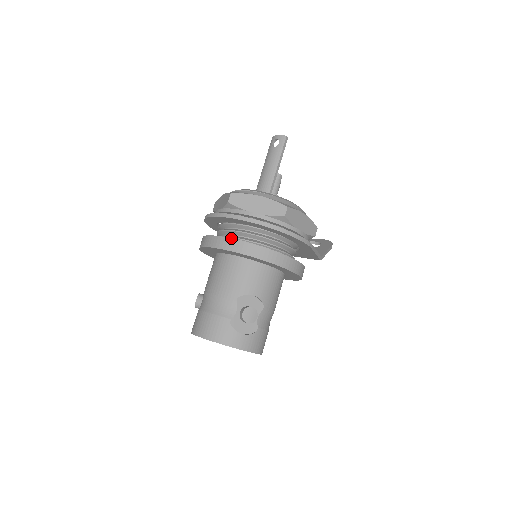
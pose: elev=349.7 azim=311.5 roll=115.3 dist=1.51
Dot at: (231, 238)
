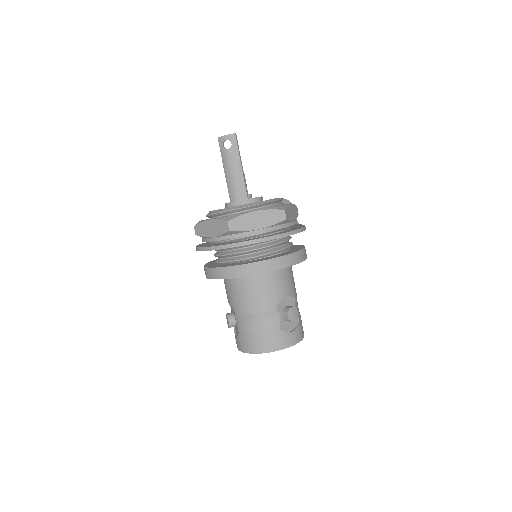
Dot at: (252, 263)
